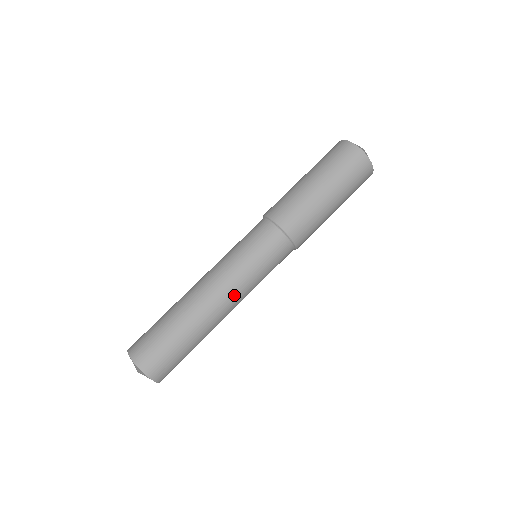
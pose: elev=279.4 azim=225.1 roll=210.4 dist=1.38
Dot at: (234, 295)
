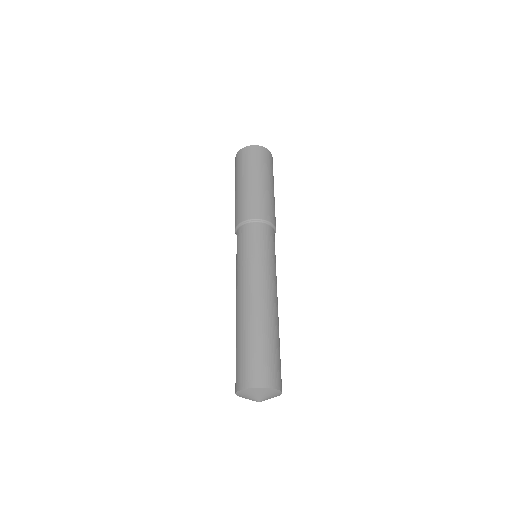
Dot at: occluded
